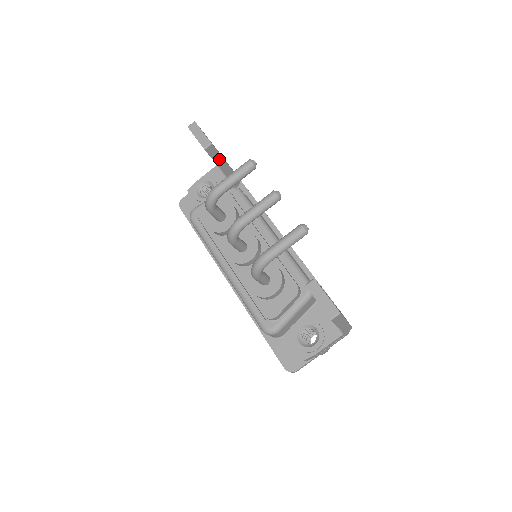
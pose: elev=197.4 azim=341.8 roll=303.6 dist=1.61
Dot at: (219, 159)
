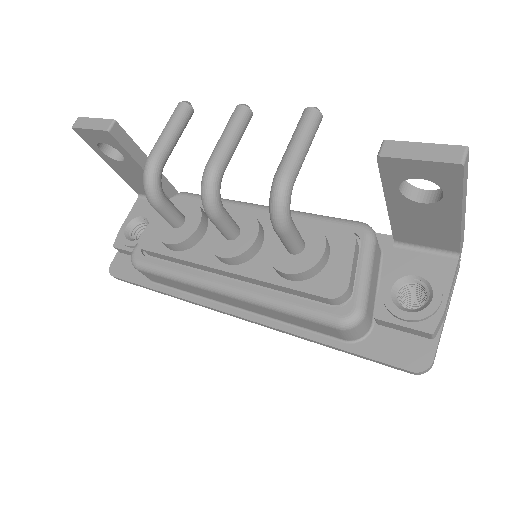
Dot at: (136, 152)
